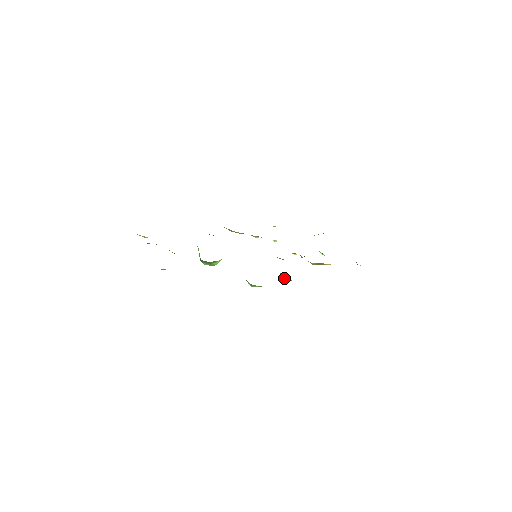
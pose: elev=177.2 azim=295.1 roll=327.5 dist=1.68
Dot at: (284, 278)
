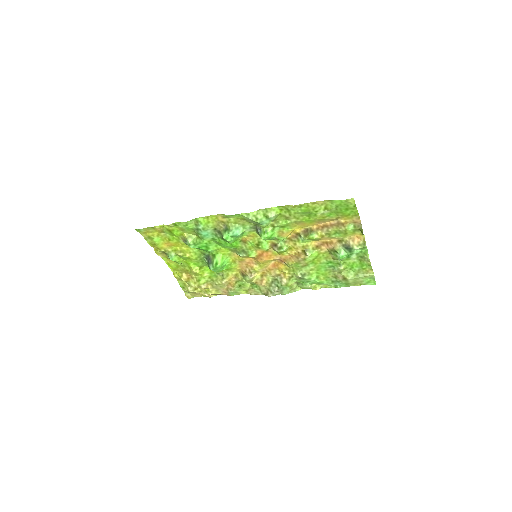
Dot at: (260, 235)
